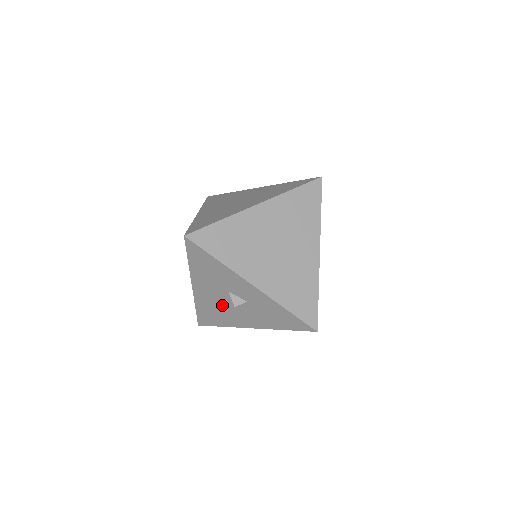
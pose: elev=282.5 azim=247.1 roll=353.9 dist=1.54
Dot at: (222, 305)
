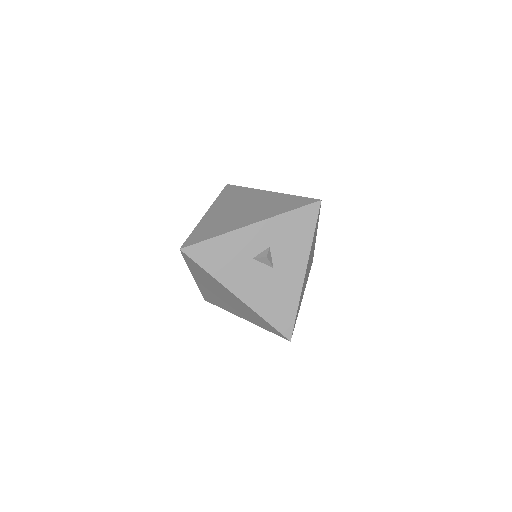
Dot at: (268, 282)
